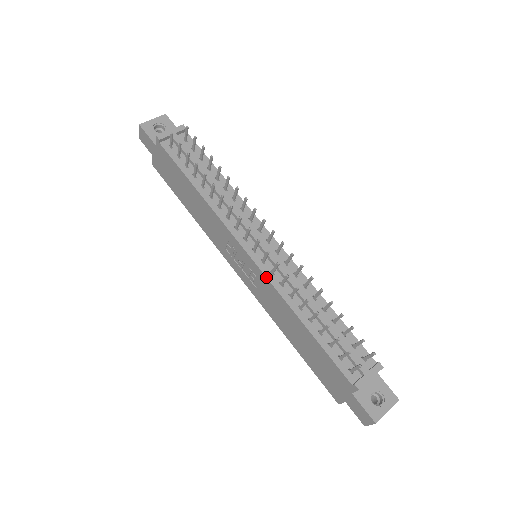
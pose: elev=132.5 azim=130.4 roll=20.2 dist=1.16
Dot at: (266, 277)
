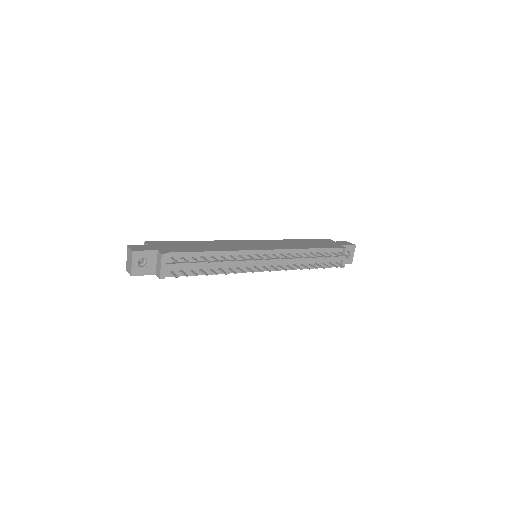
Dot at: occluded
